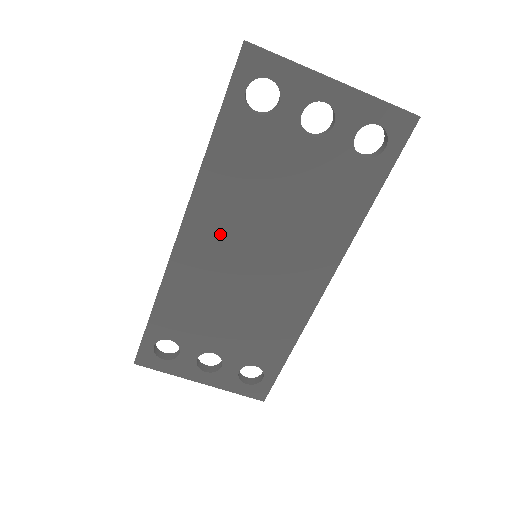
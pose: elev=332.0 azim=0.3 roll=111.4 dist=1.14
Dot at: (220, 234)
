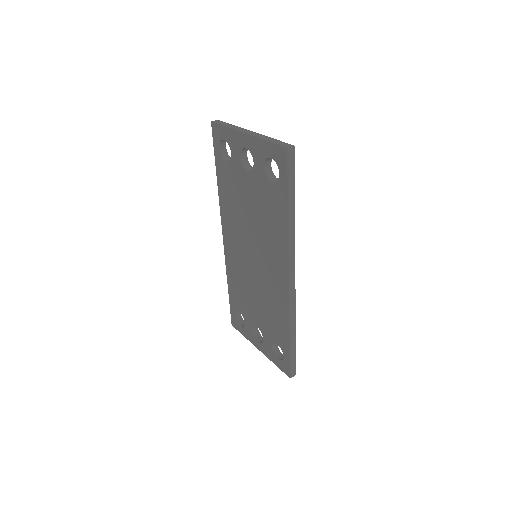
Dot at: (236, 239)
